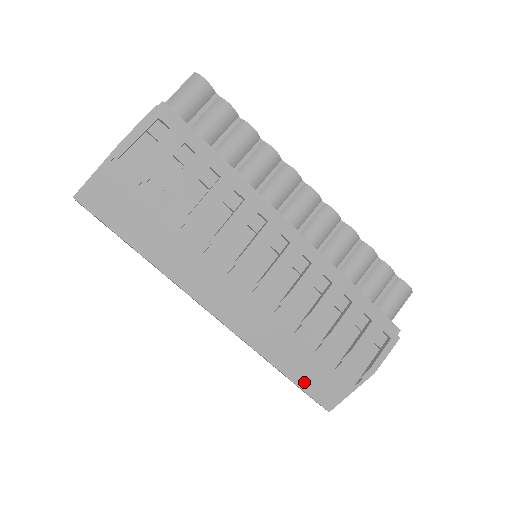
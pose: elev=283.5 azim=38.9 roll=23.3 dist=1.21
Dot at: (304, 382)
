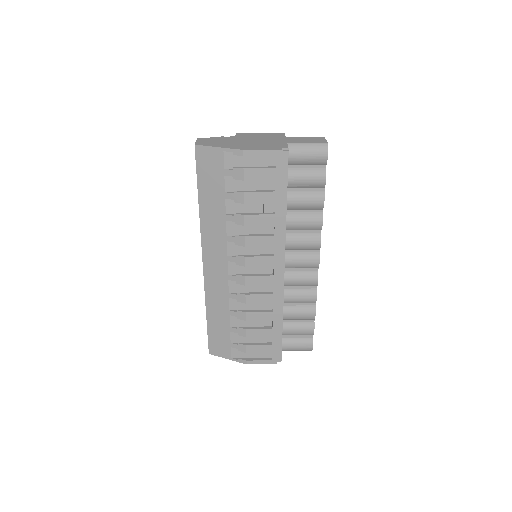
Dot at: (212, 332)
